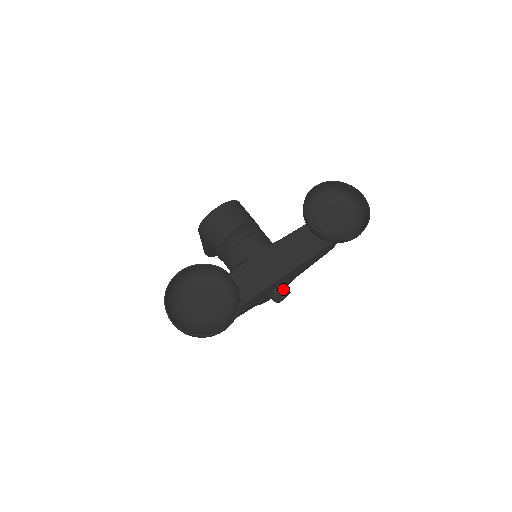
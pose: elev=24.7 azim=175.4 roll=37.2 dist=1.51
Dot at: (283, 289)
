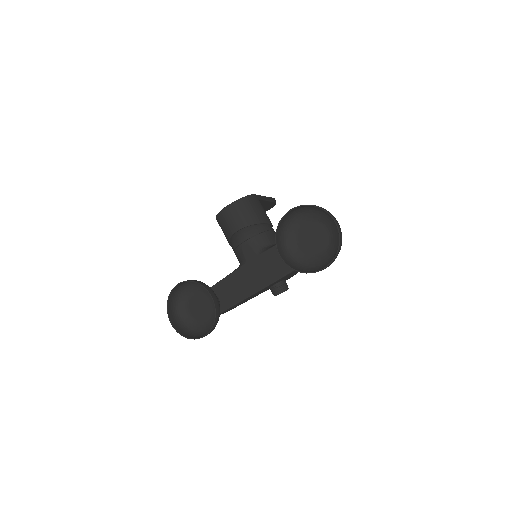
Dot at: (277, 289)
